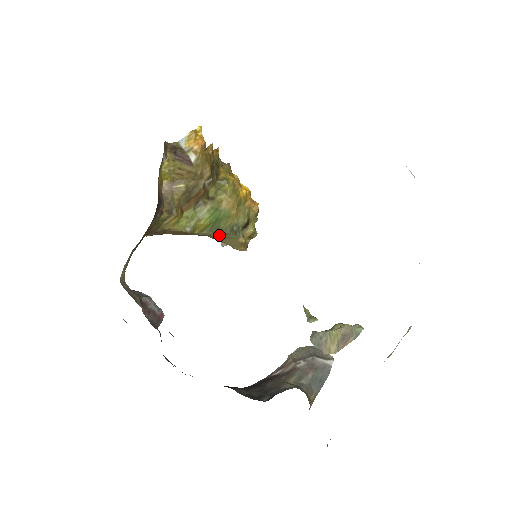
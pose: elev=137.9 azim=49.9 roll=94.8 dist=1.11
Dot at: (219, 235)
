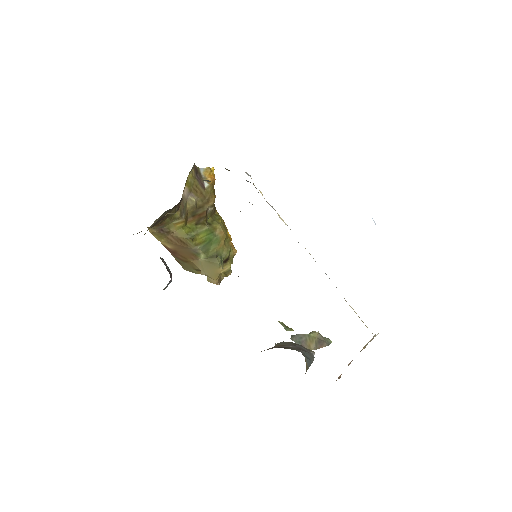
Dot at: (205, 259)
